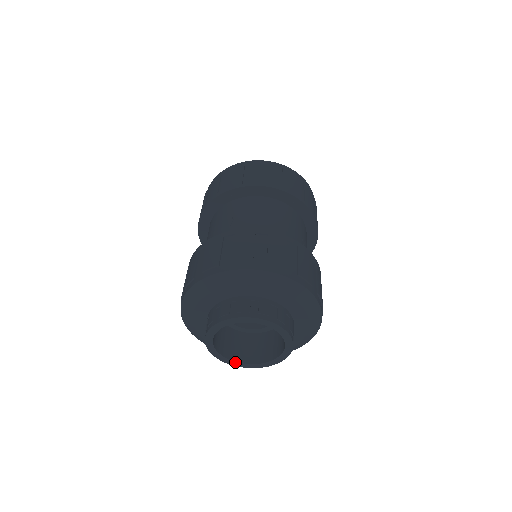
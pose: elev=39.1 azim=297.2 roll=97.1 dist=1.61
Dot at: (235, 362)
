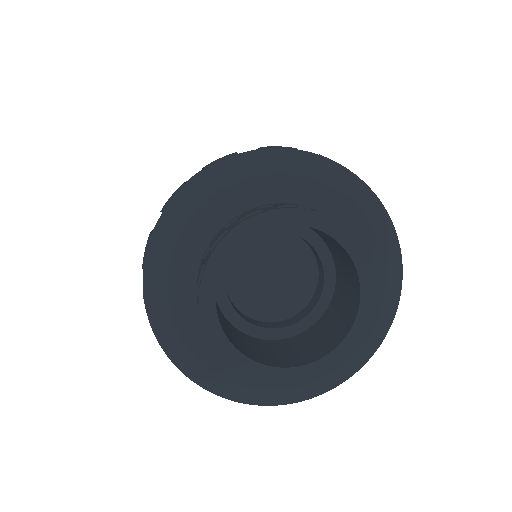
Dot at: (226, 340)
